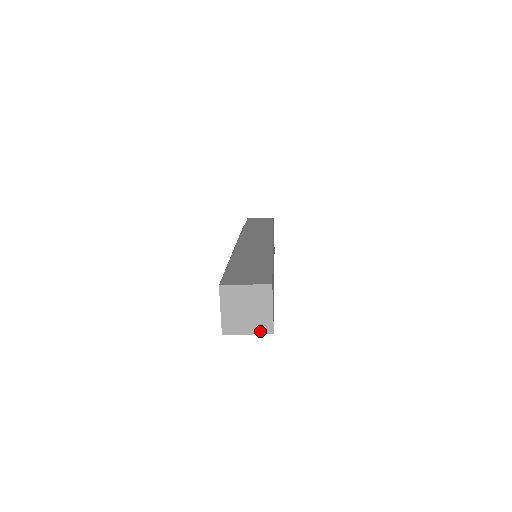
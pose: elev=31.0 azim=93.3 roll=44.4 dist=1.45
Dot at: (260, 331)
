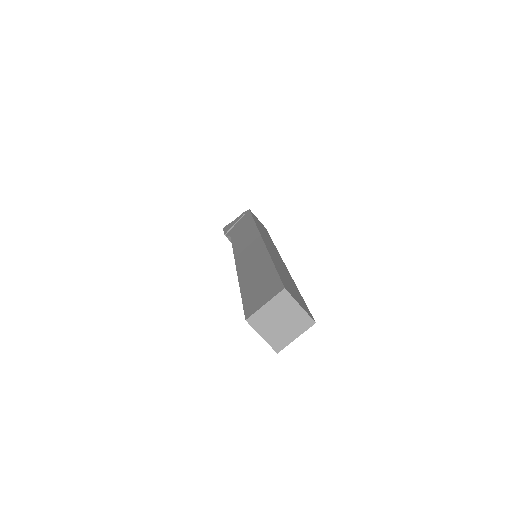
Dot at: (272, 343)
